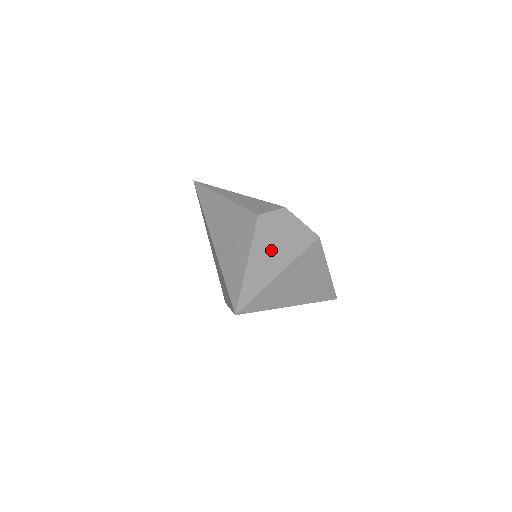
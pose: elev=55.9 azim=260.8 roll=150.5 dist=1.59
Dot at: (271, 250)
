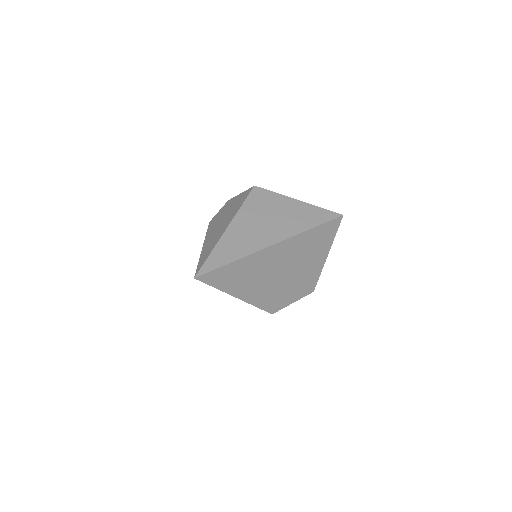
Dot at: (219, 226)
